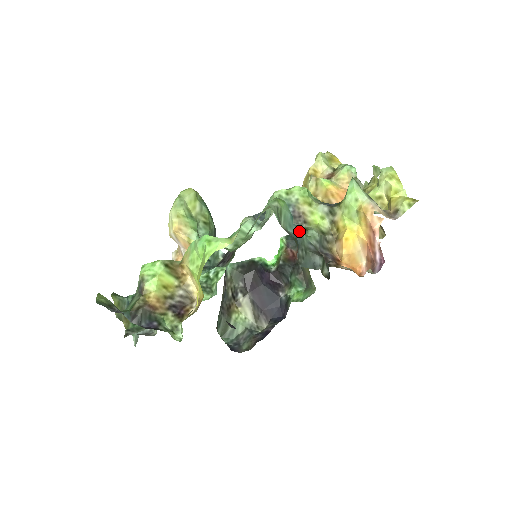
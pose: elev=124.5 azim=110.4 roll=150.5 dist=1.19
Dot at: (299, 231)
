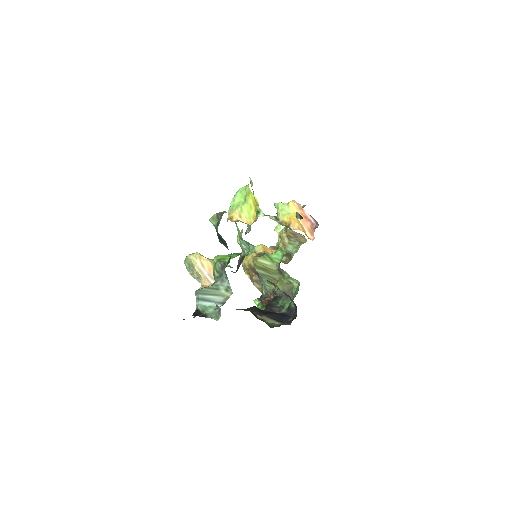
Dot at: occluded
